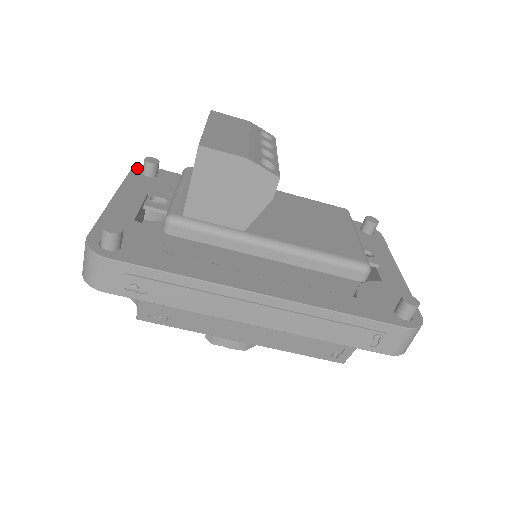
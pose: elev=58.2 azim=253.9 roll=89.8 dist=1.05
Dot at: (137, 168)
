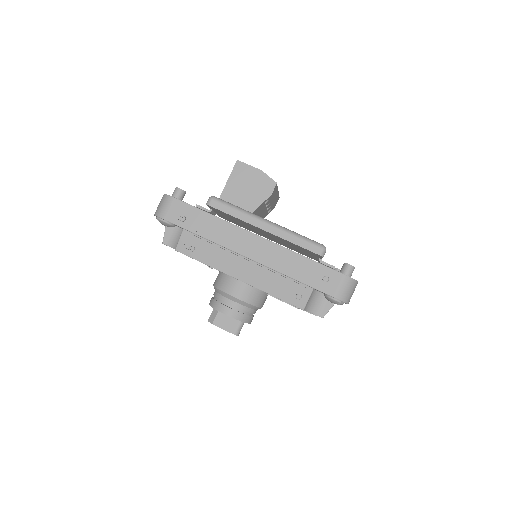
Dot at: occluded
